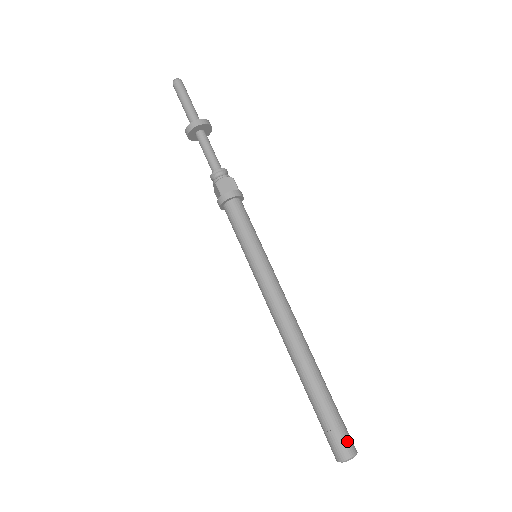
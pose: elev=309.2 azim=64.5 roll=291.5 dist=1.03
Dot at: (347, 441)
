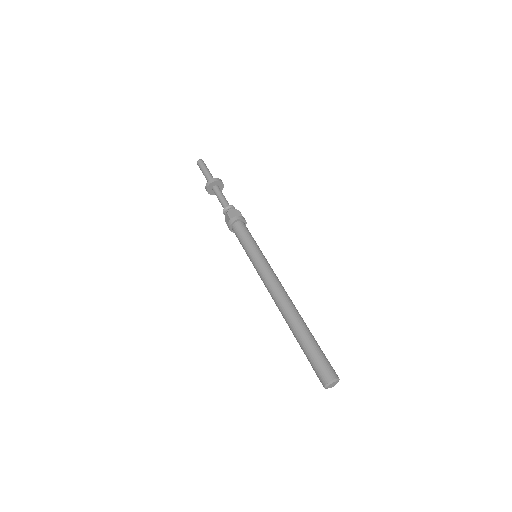
Dot at: (330, 368)
